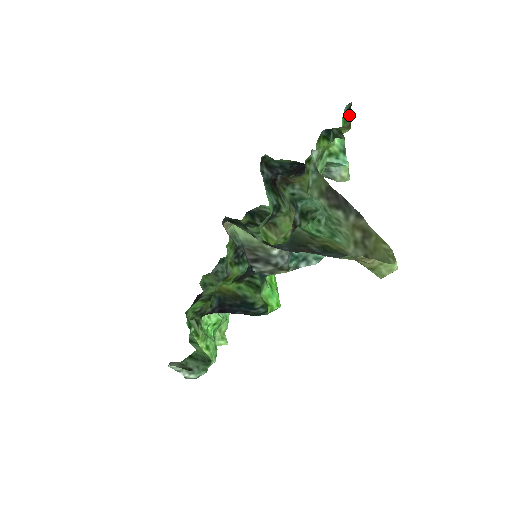
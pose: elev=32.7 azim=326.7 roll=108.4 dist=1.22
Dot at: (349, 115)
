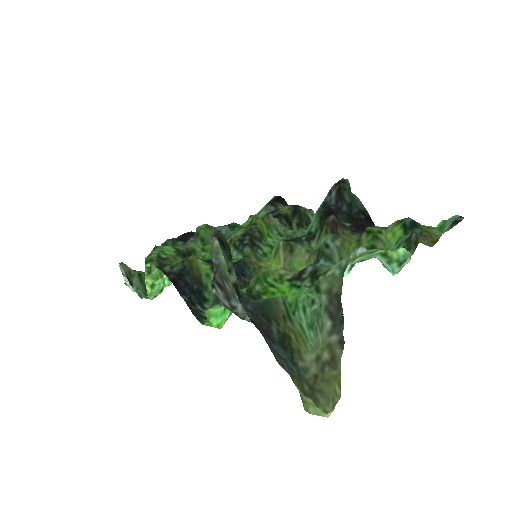
Dot at: (449, 227)
